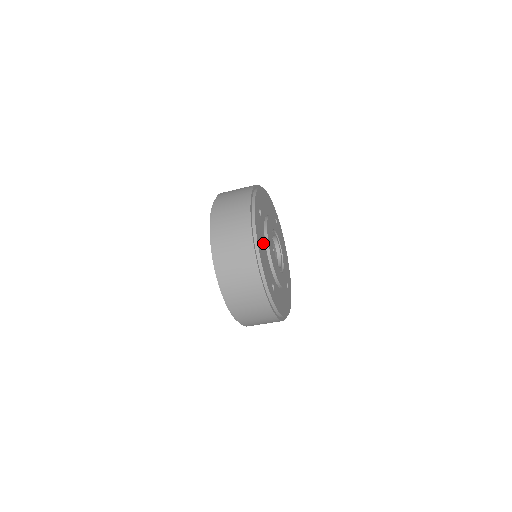
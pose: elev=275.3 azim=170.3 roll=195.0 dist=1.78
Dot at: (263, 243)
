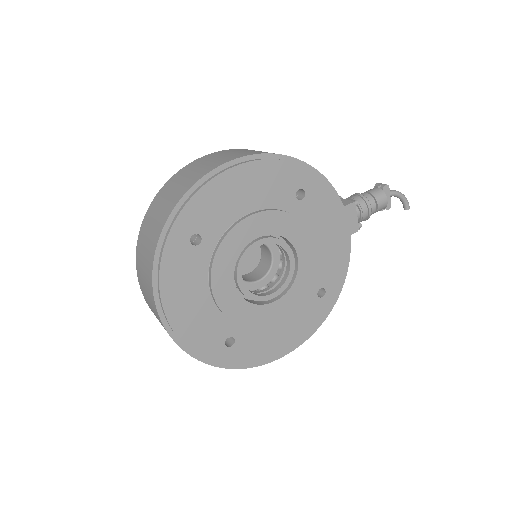
Dot at: (197, 292)
